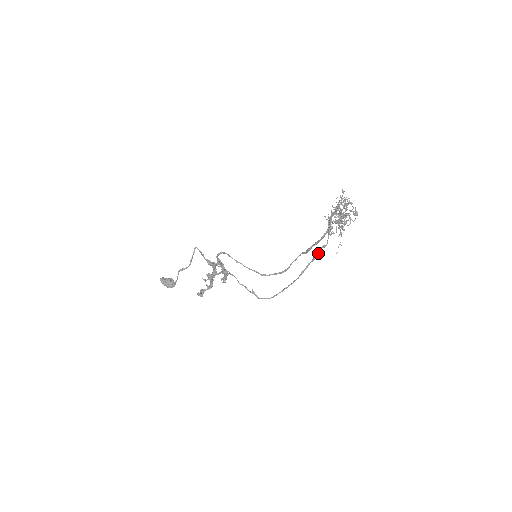
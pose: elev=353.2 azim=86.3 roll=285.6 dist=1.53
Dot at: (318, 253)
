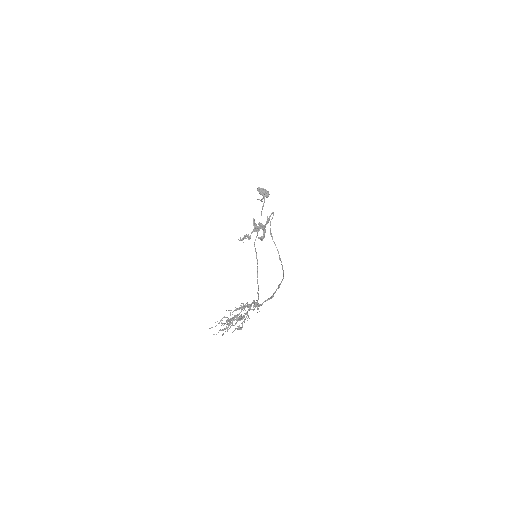
Dot at: occluded
